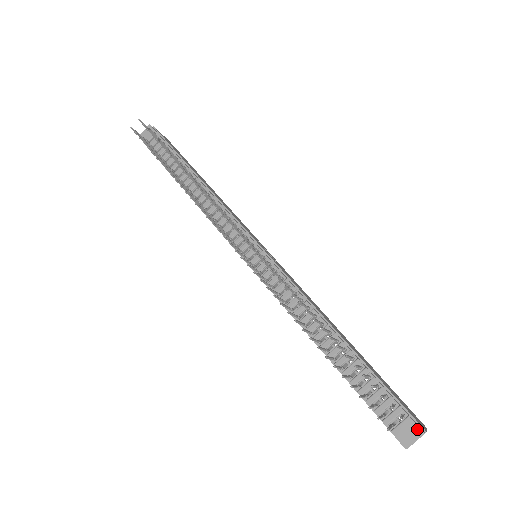
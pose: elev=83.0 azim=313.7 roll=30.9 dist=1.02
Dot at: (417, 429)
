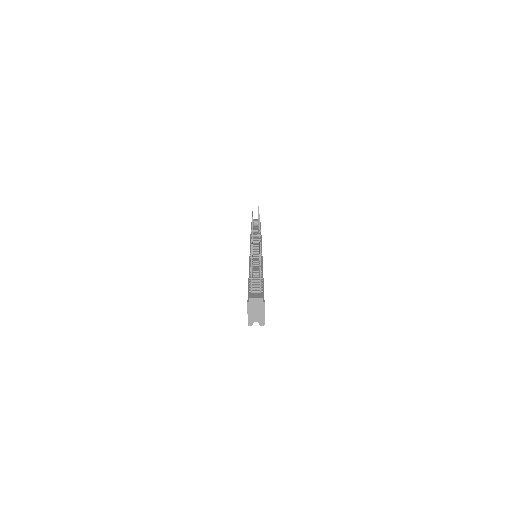
Dot at: (262, 295)
